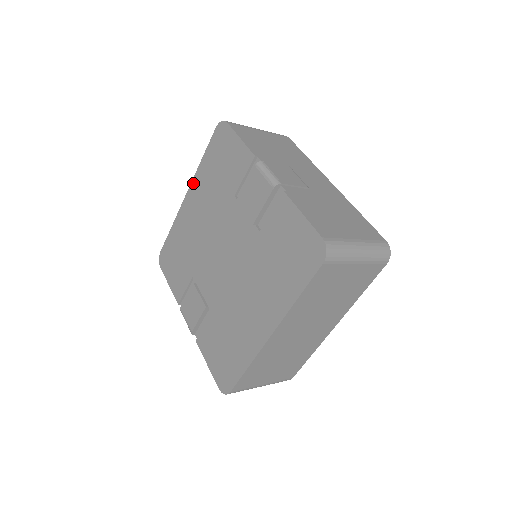
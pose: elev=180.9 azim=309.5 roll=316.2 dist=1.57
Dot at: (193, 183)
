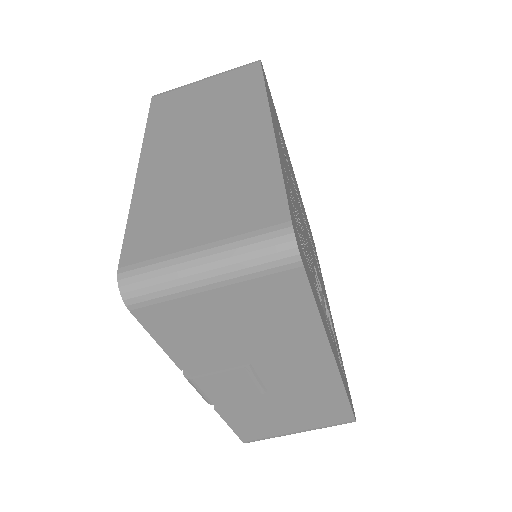
Dot at: occluded
